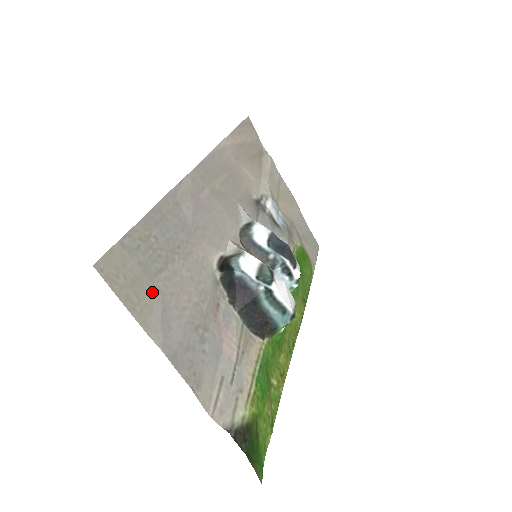
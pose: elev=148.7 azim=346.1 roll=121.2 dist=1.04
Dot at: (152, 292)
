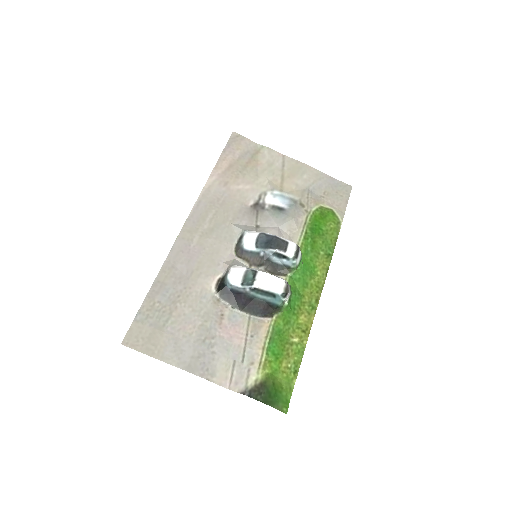
Dot at: (164, 337)
